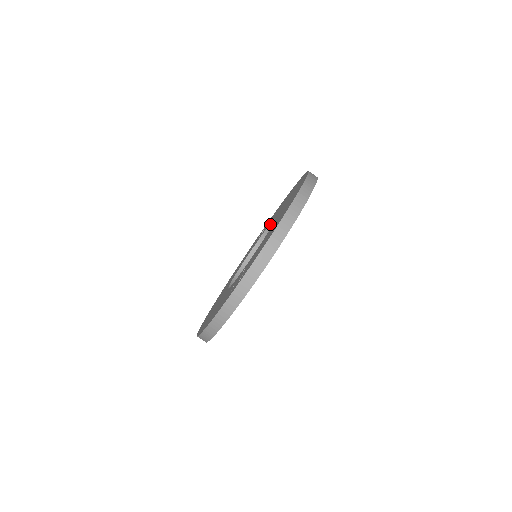
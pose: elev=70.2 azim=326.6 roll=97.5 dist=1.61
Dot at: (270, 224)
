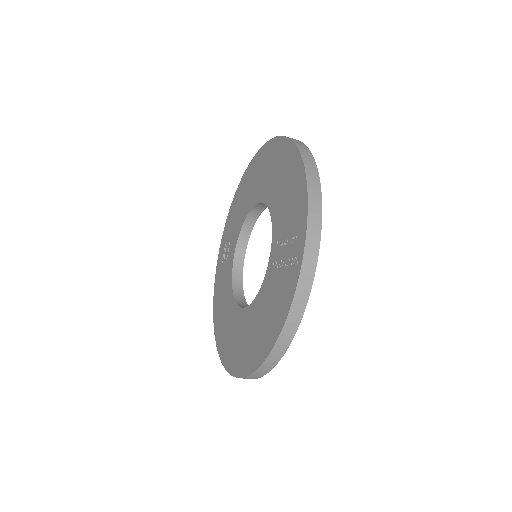
Dot at: (241, 228)
